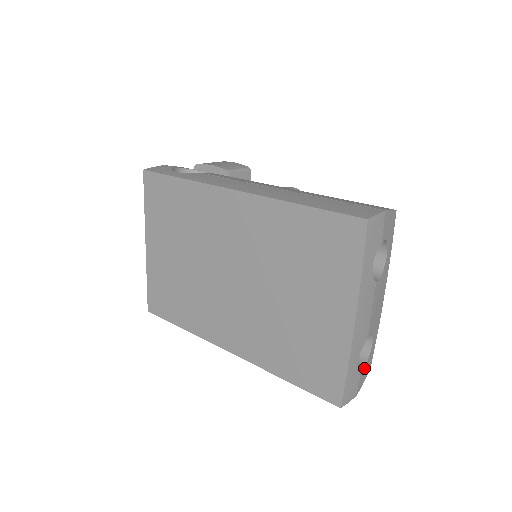
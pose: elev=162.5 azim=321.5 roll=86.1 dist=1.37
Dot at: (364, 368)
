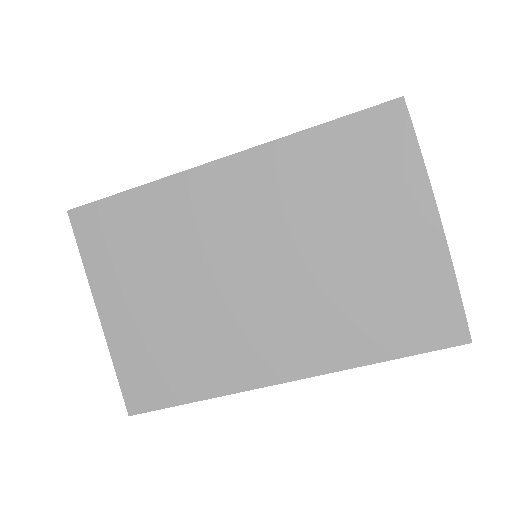
Dot at: occluded
